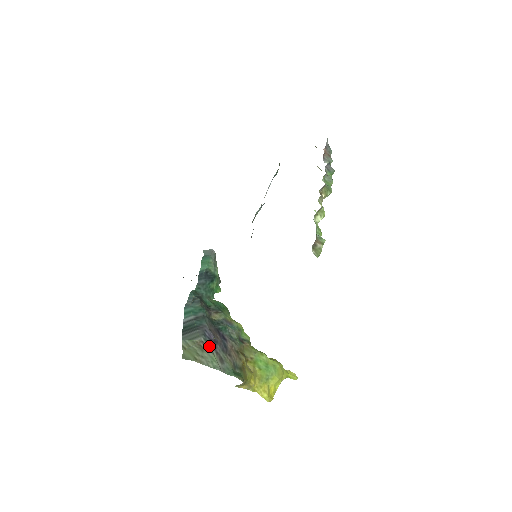
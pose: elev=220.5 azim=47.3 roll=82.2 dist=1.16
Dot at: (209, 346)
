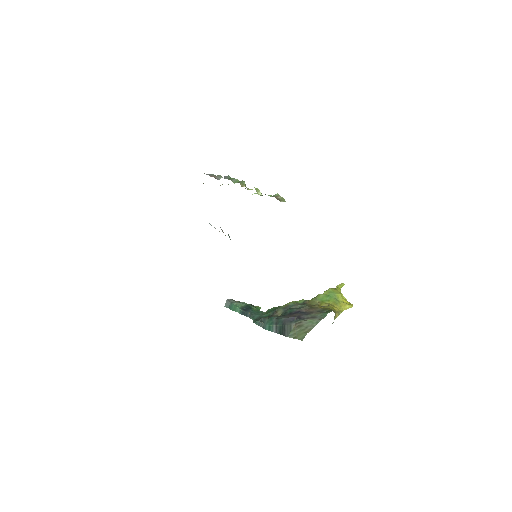
Dot at: (300, 321)
